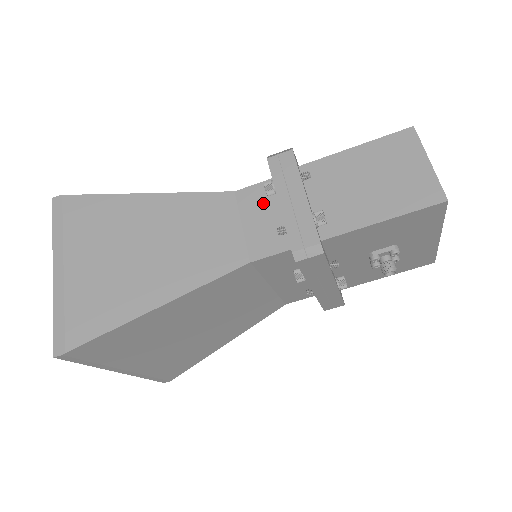
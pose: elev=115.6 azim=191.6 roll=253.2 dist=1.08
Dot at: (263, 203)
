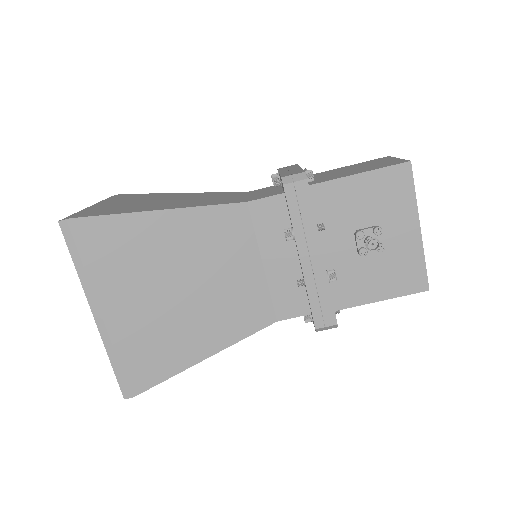
Dot at: (268, 189)
